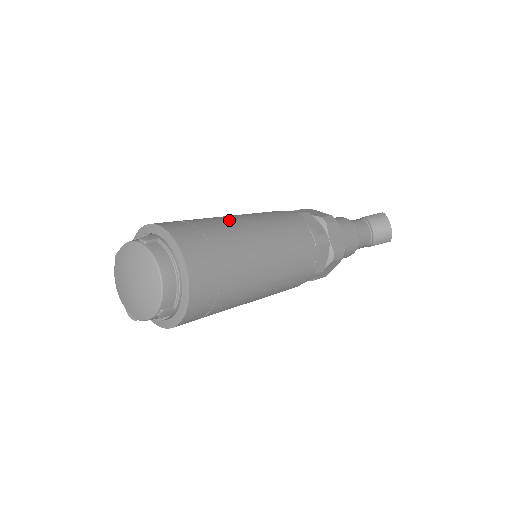
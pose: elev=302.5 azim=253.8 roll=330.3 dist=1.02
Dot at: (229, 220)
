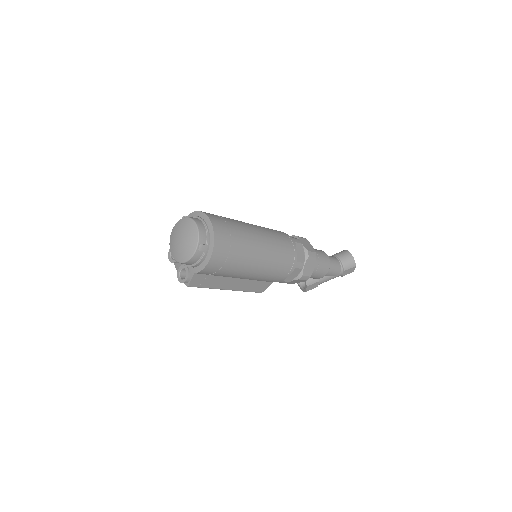
Dot at: occluded
